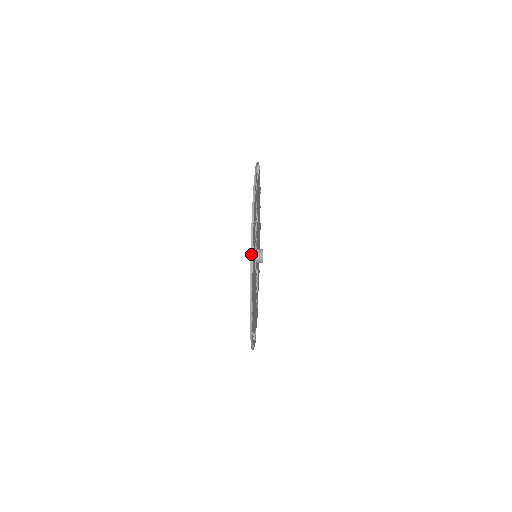
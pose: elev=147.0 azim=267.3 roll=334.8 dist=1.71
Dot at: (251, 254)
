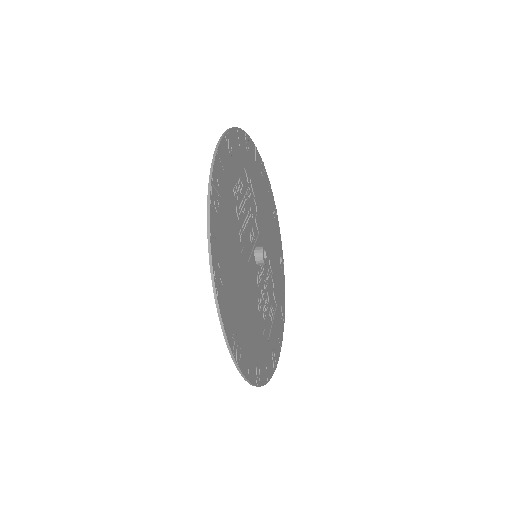
Dot at: (210, 180)
